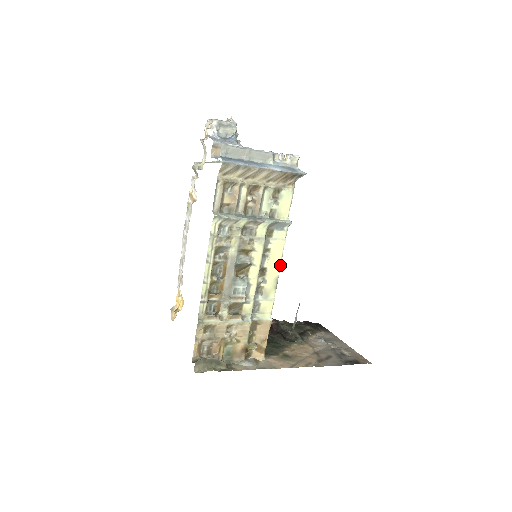
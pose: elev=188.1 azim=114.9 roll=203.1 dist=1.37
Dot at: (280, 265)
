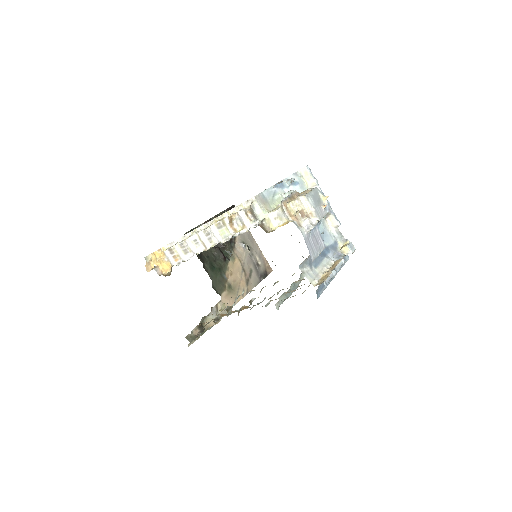
Dot at: occluded
